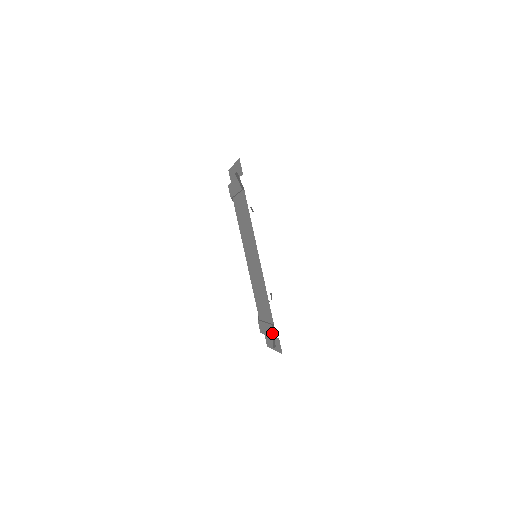
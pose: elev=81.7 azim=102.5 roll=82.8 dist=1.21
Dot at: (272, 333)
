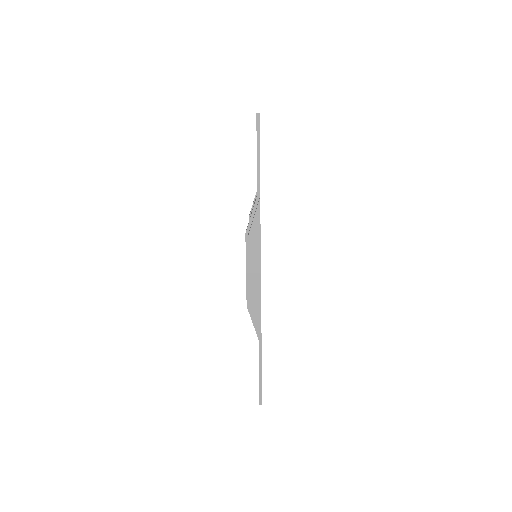
Dot at: occluded
